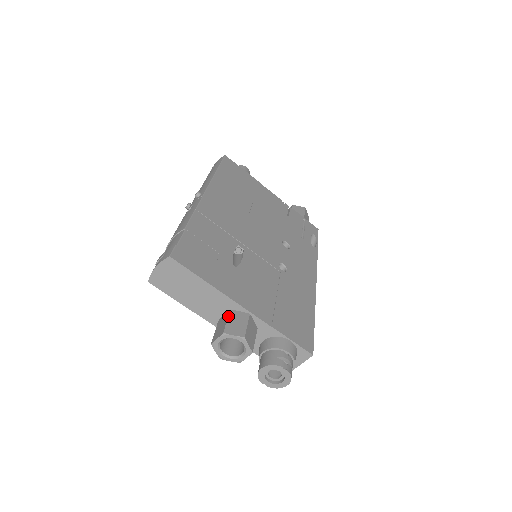
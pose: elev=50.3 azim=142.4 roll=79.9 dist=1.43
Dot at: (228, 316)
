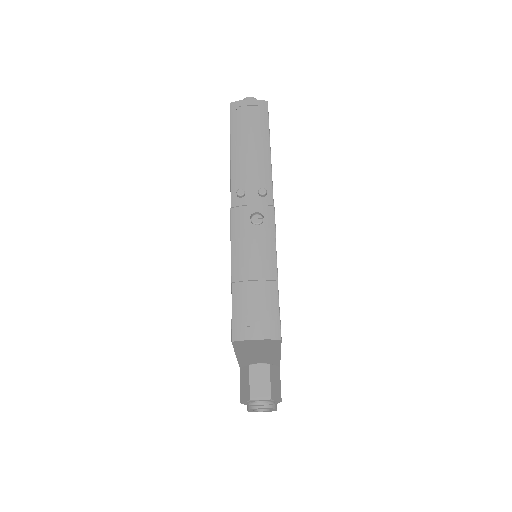
Dot at: (270, 374)
